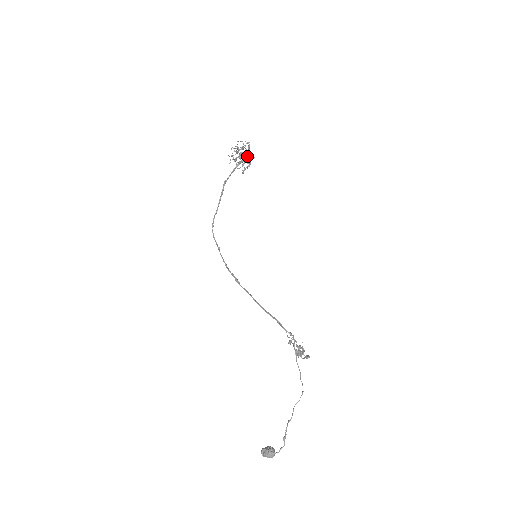
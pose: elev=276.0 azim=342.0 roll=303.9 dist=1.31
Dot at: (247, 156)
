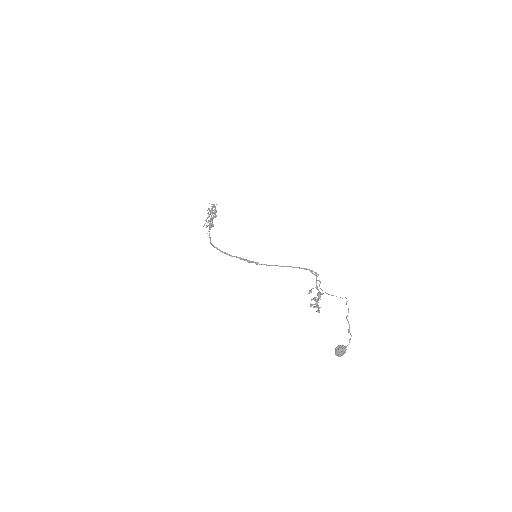
Dot at: (215, 215)
